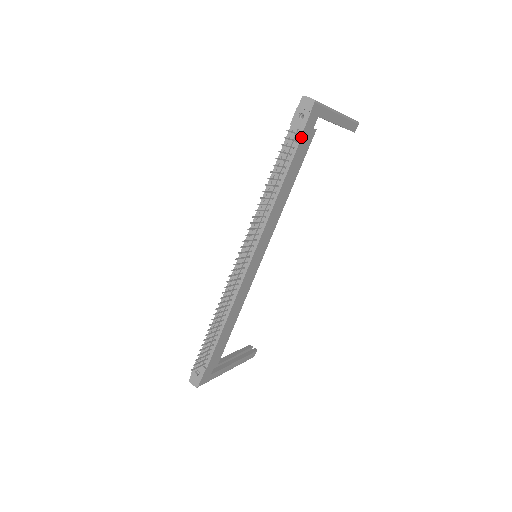
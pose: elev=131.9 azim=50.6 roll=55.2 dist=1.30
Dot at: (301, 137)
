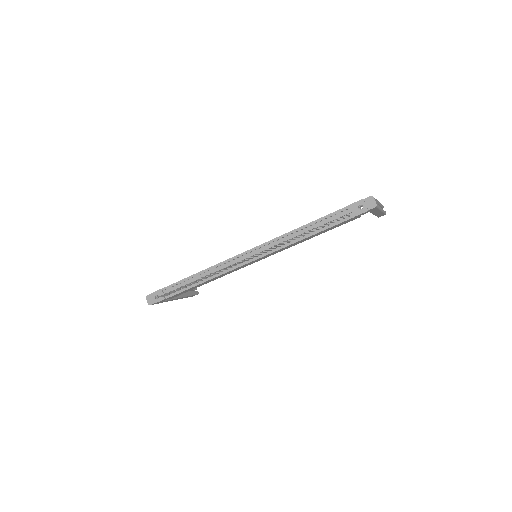
Dot at: (349, 219)
